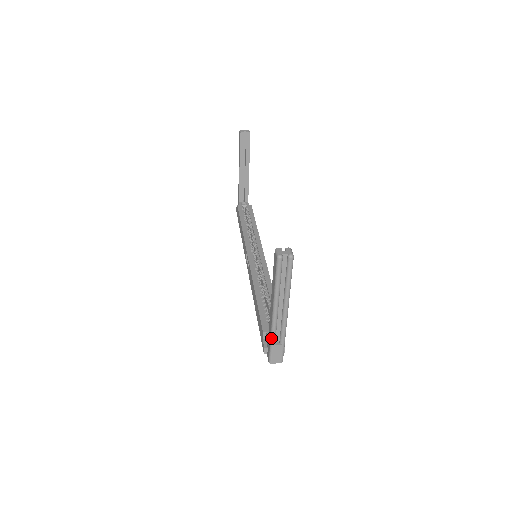
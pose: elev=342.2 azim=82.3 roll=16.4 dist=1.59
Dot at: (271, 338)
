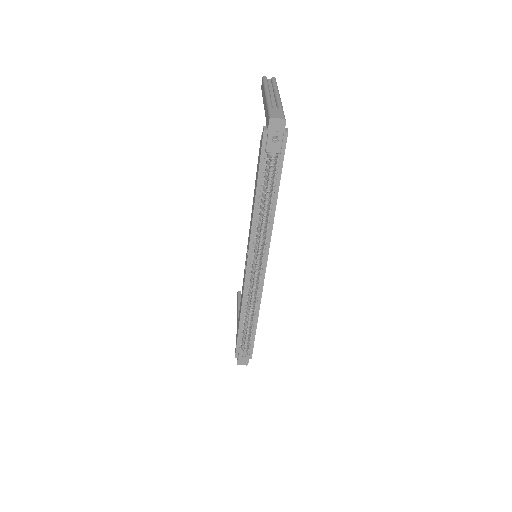
Dot at: (267, 105)
